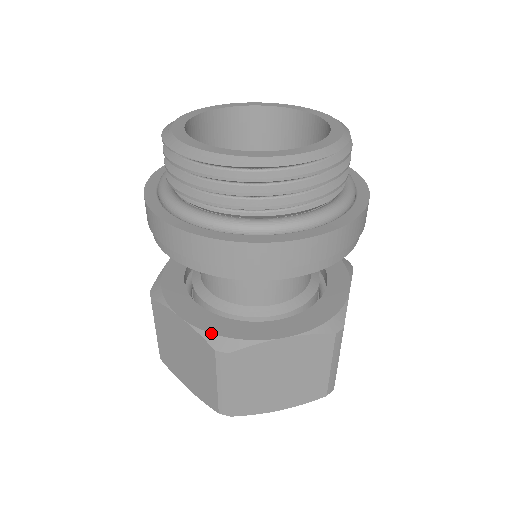
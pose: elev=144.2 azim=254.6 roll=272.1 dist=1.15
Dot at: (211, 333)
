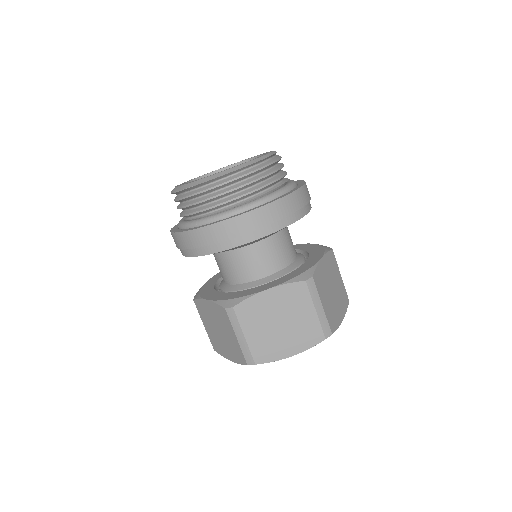
Dot at: (223, 300)
